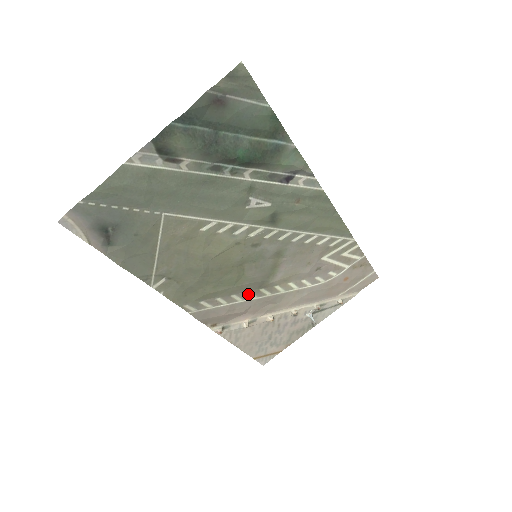
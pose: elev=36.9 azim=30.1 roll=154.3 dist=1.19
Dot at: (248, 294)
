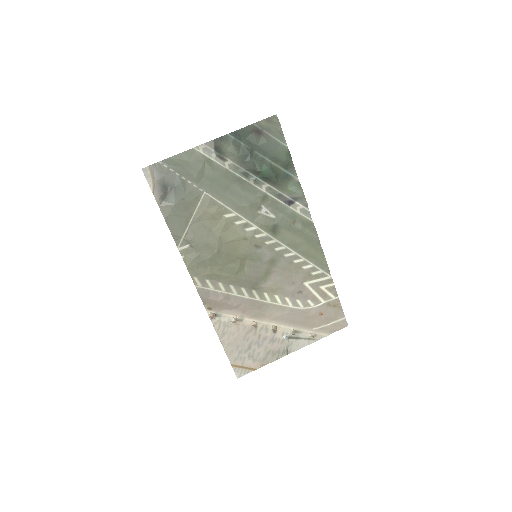
Dot at: (242, 290)
